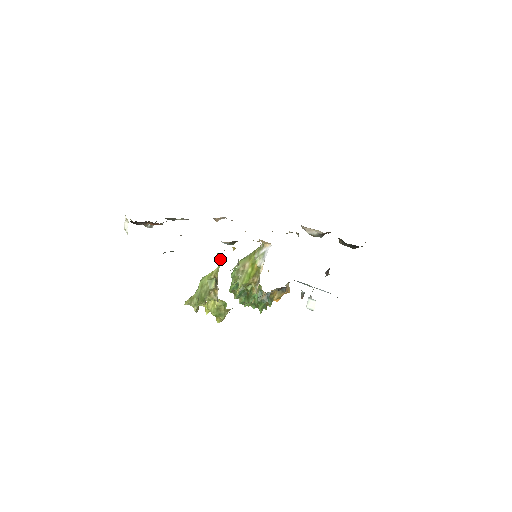
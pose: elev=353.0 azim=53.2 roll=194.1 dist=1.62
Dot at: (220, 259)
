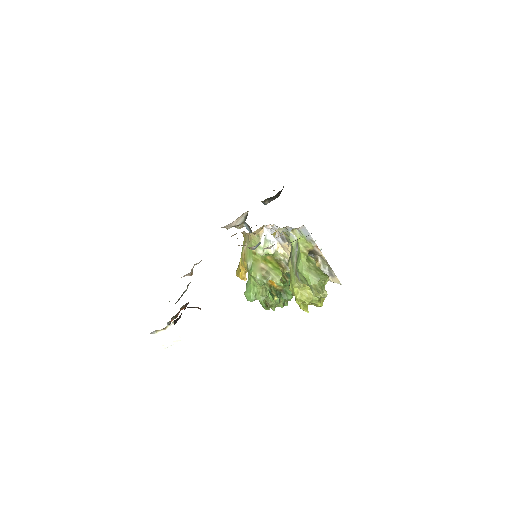
Dot at: (295, 235)
